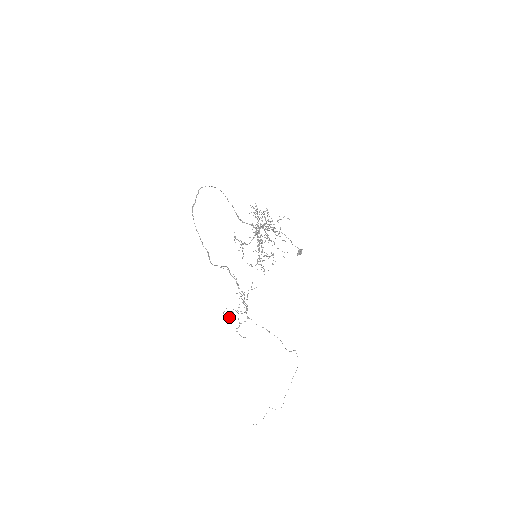
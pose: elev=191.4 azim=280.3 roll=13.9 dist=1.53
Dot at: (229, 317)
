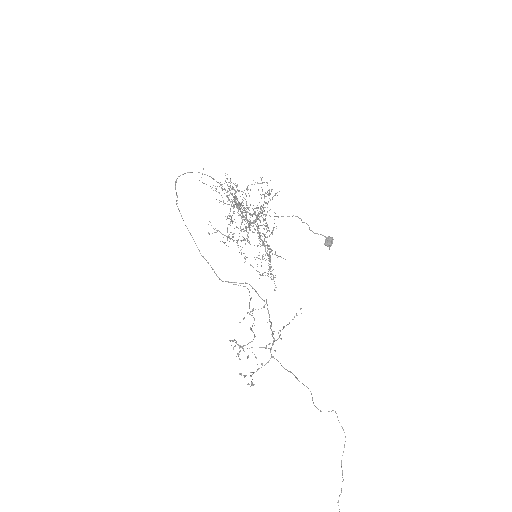
Dot at: occluded
